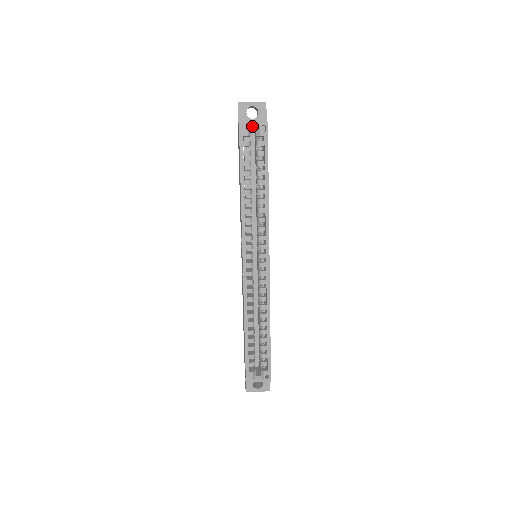
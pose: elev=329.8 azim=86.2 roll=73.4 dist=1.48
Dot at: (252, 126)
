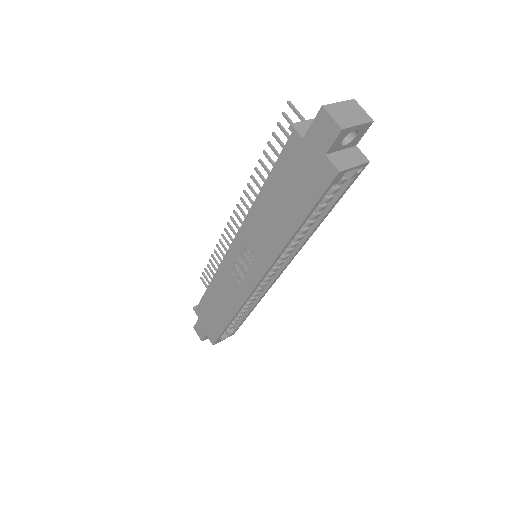
Dot at: (349, 170)
